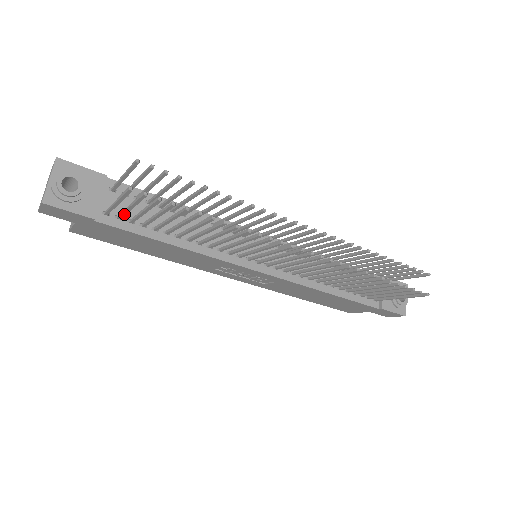
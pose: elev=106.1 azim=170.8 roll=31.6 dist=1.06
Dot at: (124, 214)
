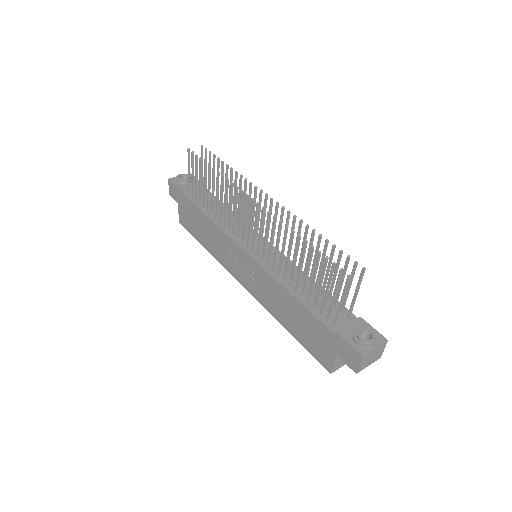
Dot at: (192, 188)
